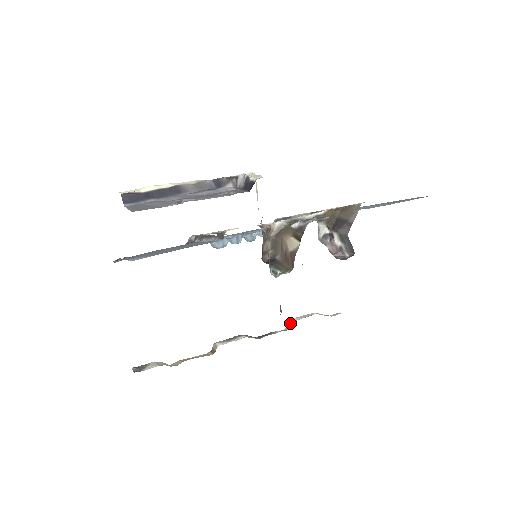
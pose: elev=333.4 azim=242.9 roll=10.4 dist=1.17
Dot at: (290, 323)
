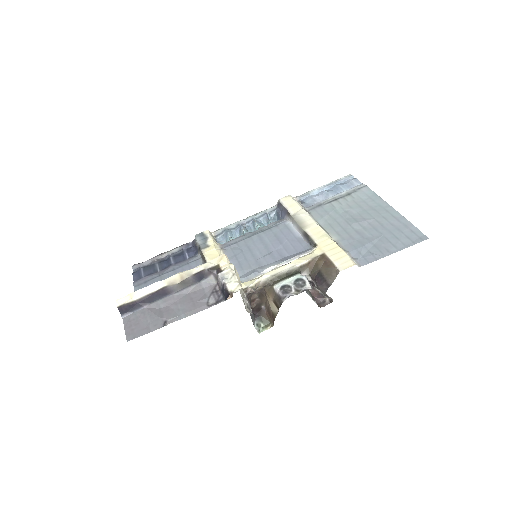
Dot at: occluded
